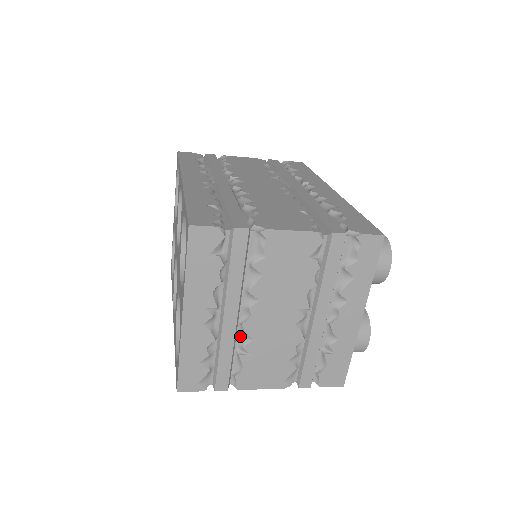
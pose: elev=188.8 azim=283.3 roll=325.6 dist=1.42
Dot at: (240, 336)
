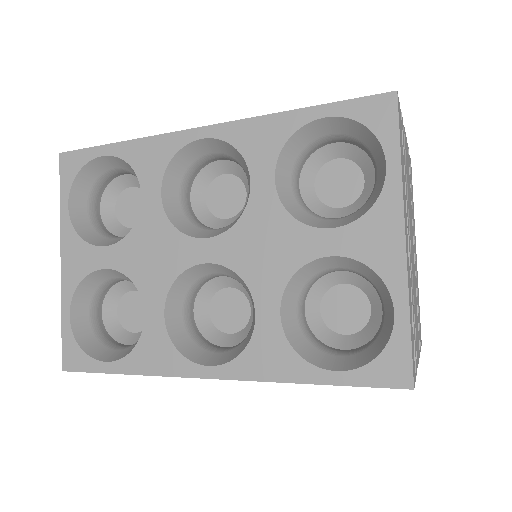
Dot at: occluded
